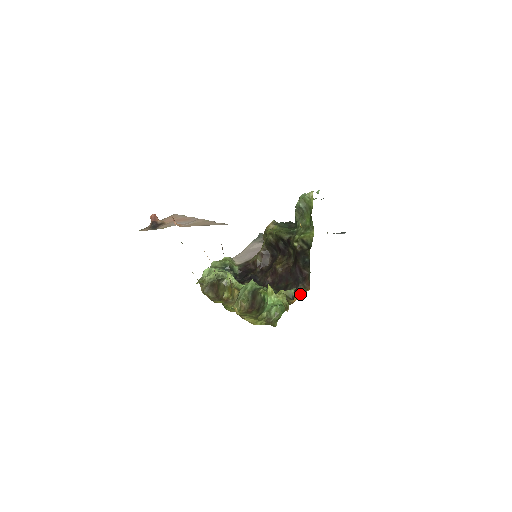
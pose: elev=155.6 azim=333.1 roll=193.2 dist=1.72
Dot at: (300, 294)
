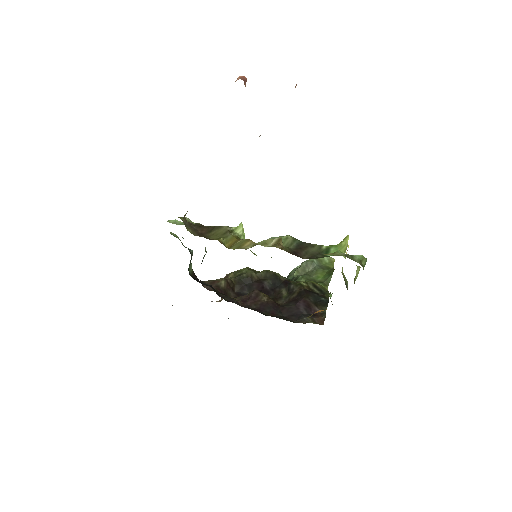
Dot at: occluded
